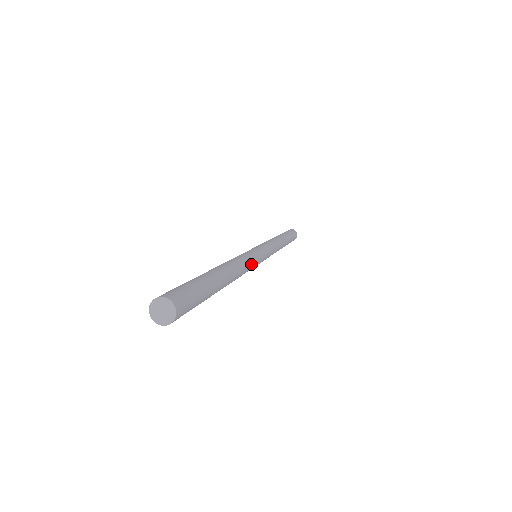
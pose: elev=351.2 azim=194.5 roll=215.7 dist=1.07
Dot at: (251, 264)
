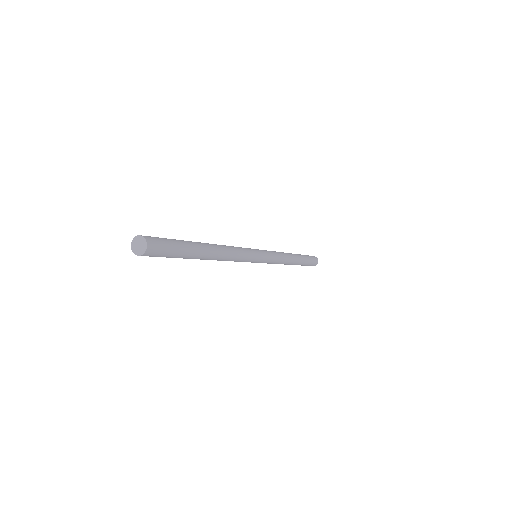
Dot at: (240, 248)
